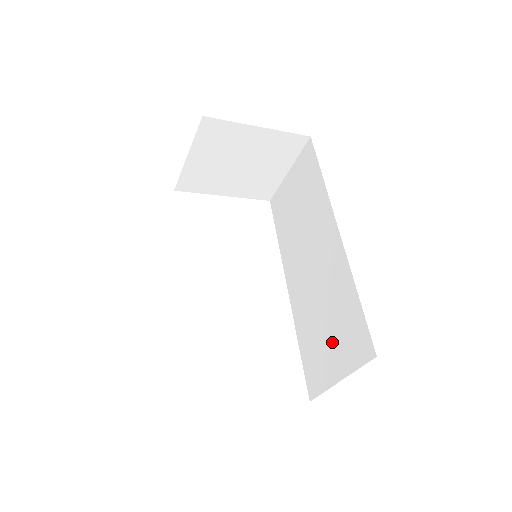
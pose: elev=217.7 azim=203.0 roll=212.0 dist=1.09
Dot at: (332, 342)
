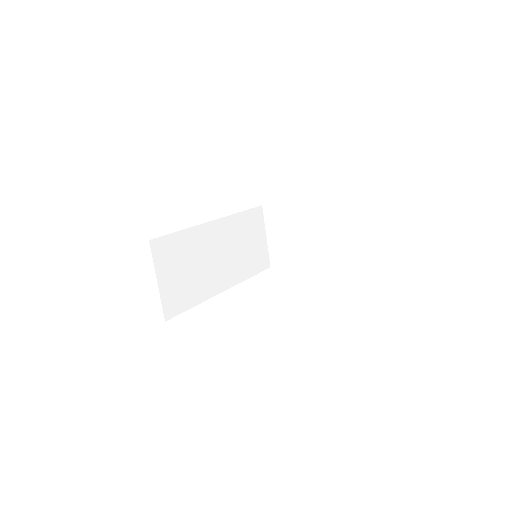
Dot at: occluded
